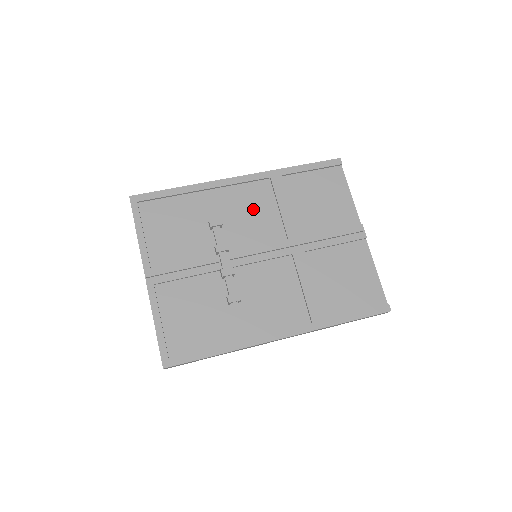
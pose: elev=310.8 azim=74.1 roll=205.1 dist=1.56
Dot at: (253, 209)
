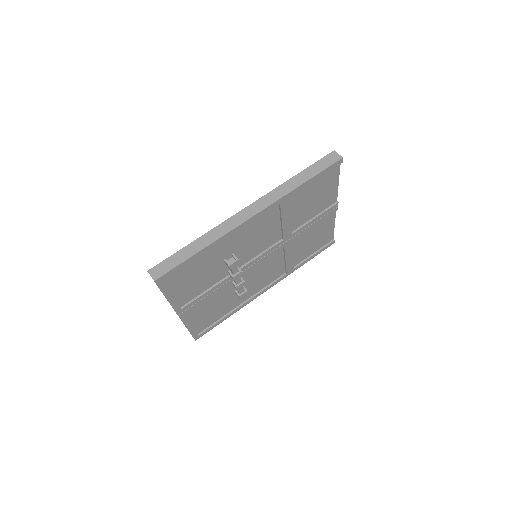
Dot at: (260, 232)
